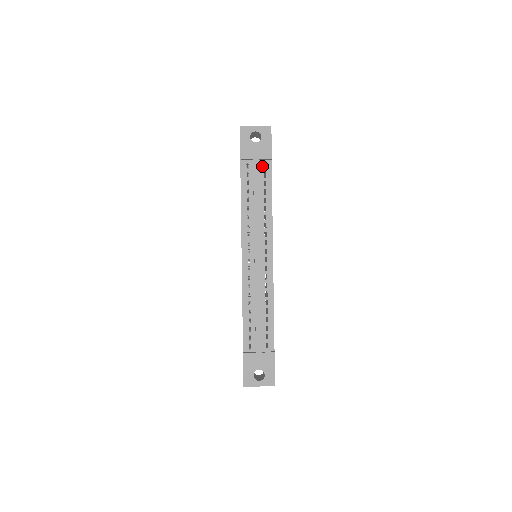
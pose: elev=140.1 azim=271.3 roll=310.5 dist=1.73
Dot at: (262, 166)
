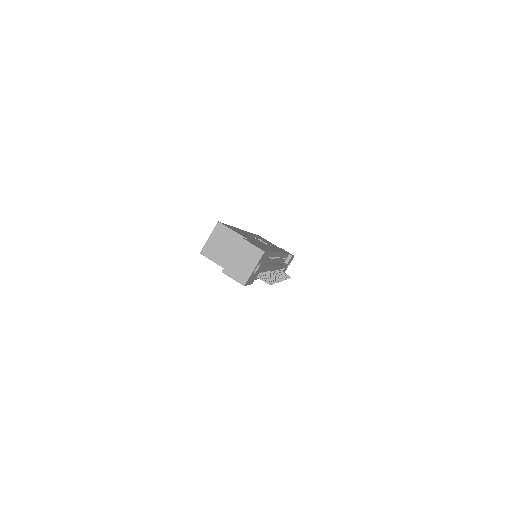
Dot at: occluded
